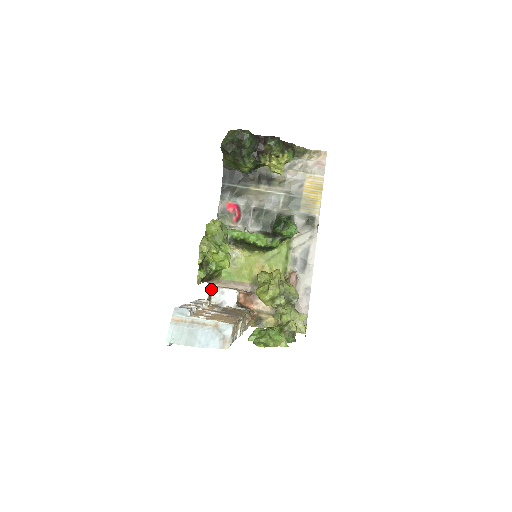
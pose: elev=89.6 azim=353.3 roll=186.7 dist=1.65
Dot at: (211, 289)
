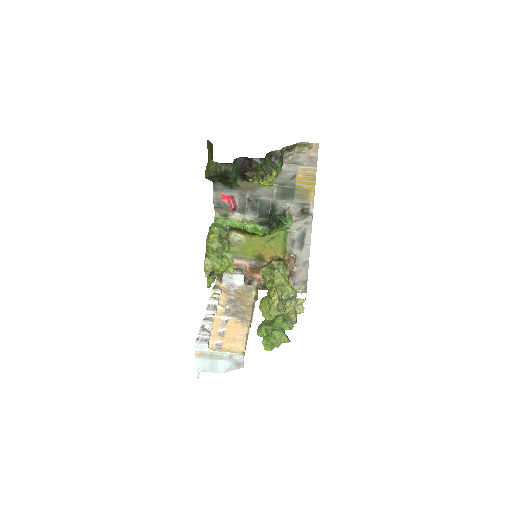
Dot at: occluded
